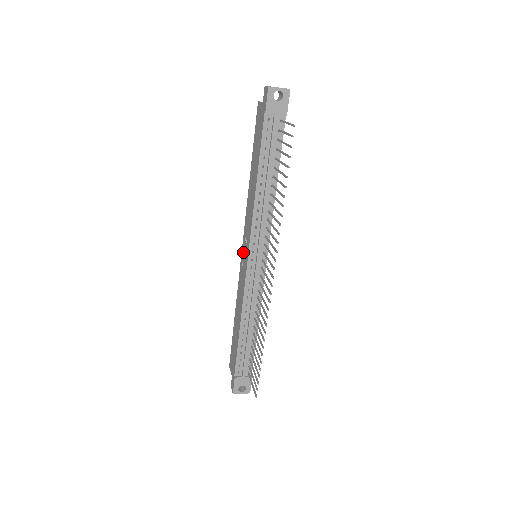
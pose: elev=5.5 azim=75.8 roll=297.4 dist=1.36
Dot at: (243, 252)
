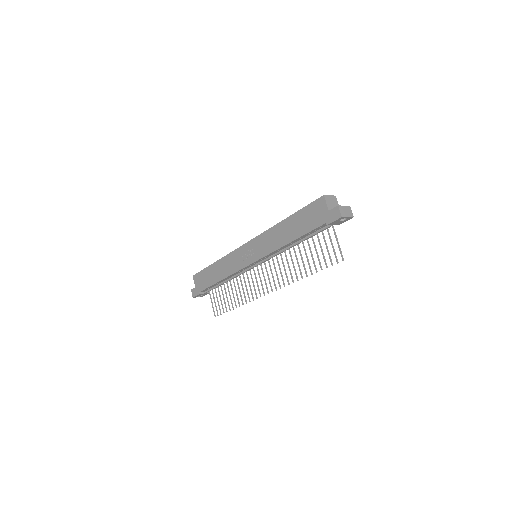
Dot at: (247, 249)
